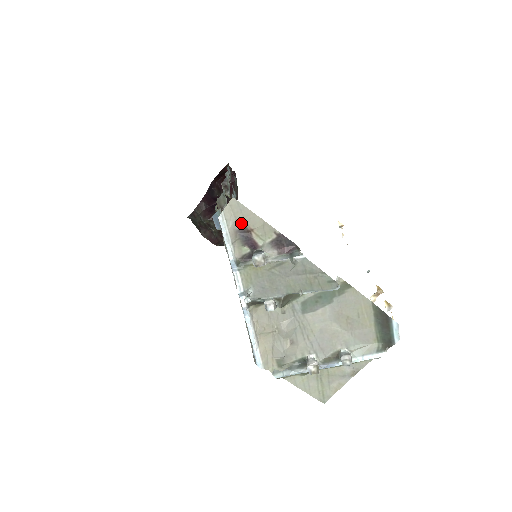
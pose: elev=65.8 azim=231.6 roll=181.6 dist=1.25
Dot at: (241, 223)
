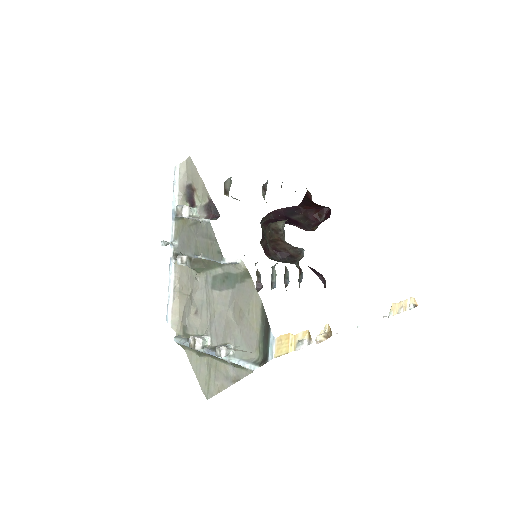
Dot at: (190, 180)
